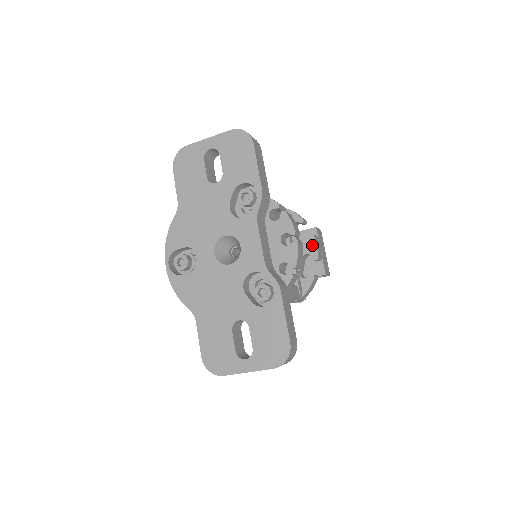
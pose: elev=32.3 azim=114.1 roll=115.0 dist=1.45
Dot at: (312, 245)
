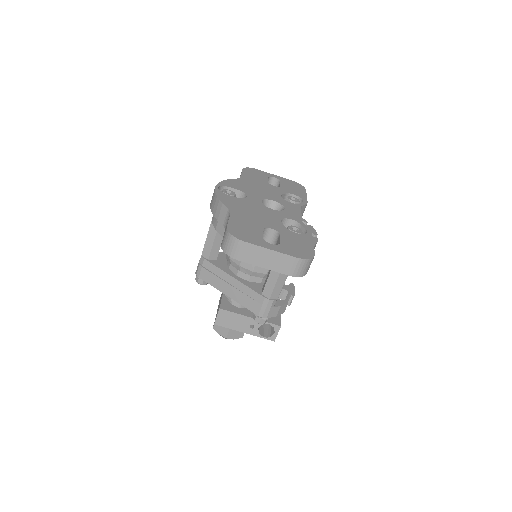
Dot at: (291, 288)
